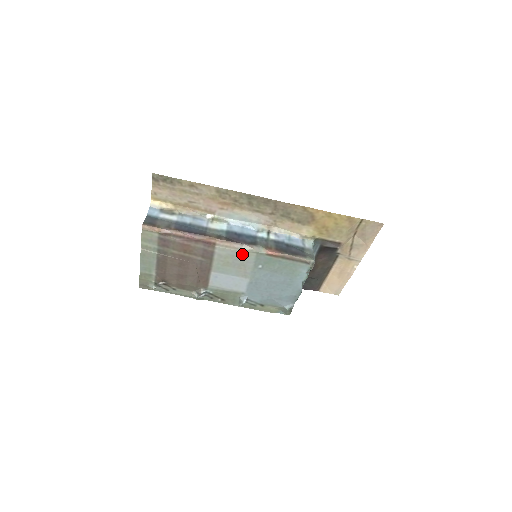
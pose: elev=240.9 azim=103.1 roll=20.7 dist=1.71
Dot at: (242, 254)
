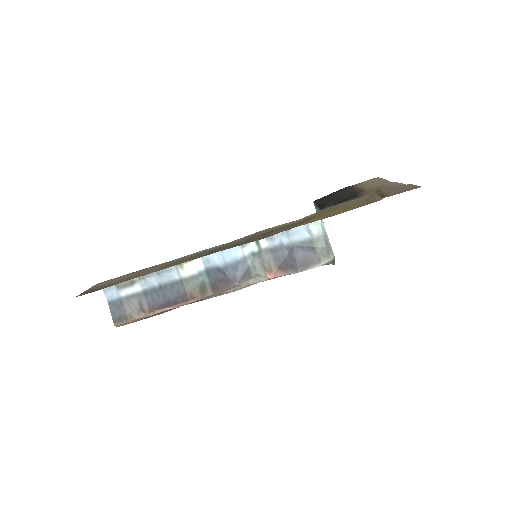
Dot at: occluded
